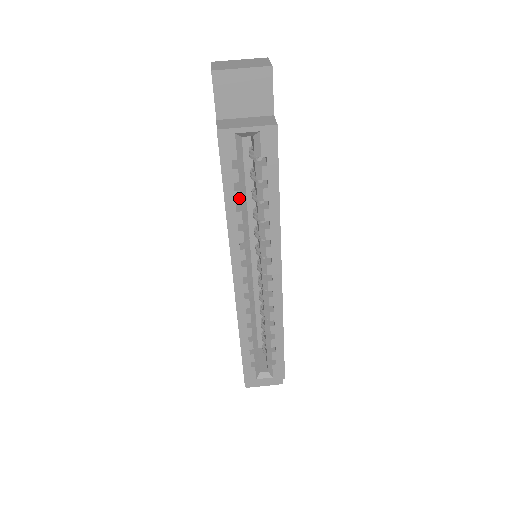
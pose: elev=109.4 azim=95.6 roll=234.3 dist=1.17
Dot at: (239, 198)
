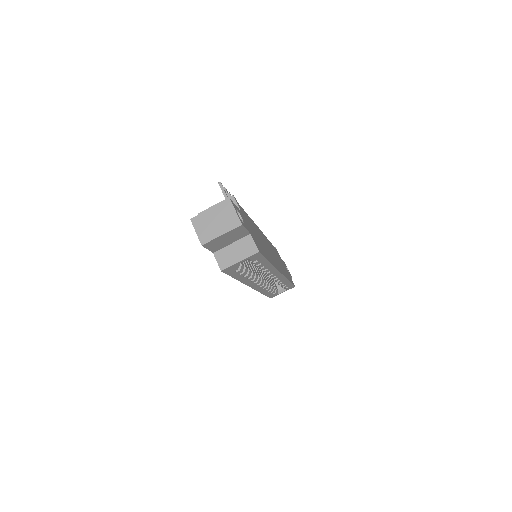
Dot at: (244, 274)
